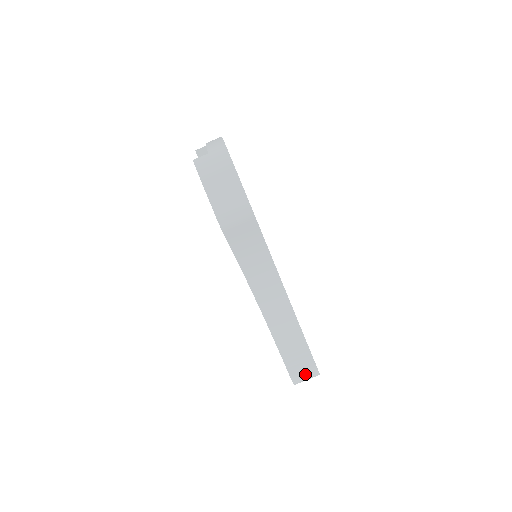
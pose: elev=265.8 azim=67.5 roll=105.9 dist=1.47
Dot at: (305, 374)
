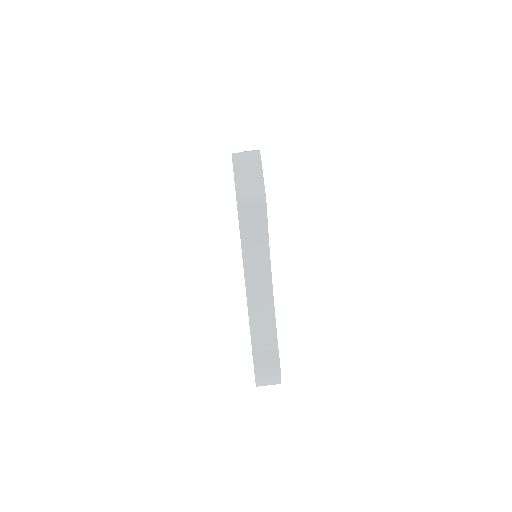
Dot at: (268, 375)
